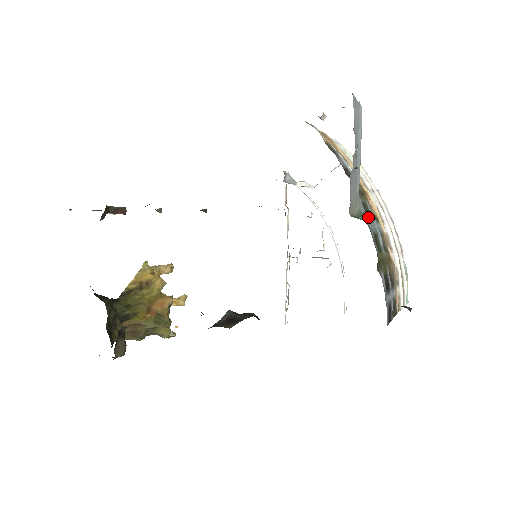
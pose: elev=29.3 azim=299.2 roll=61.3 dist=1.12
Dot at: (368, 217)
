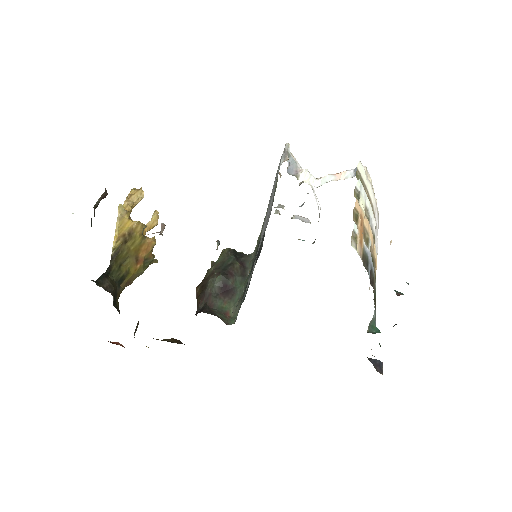
Dot at: (375, 309)
